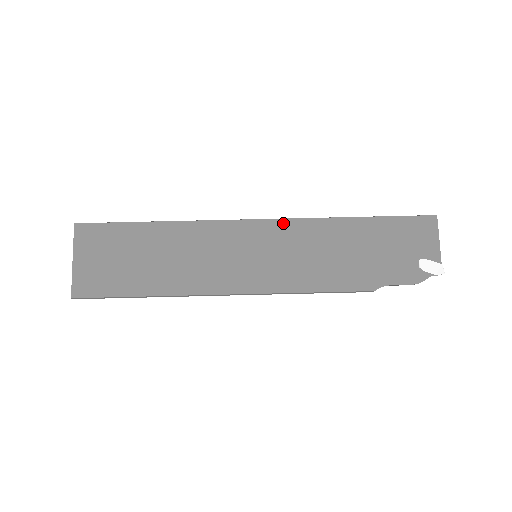
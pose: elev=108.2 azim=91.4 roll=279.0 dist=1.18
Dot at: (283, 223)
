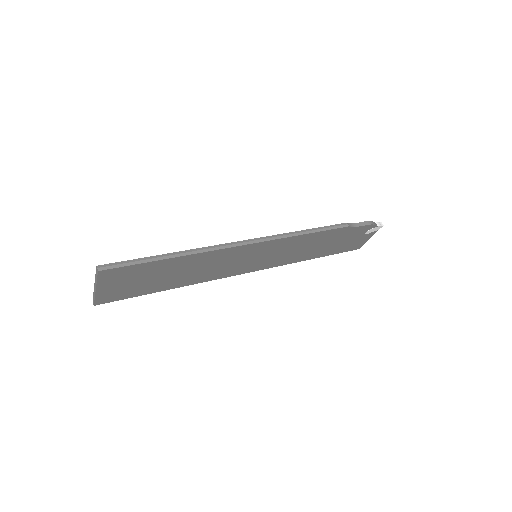
Dot at: occluded
